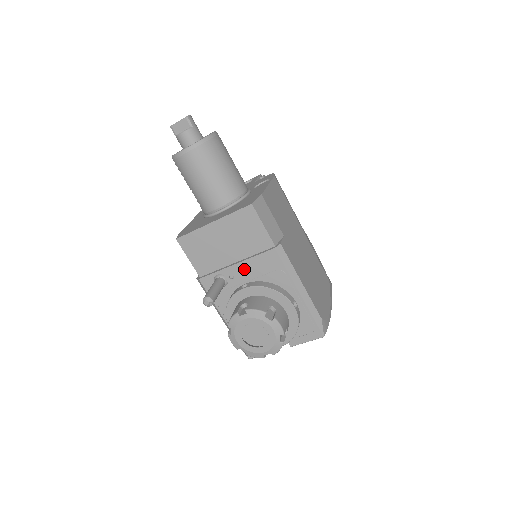
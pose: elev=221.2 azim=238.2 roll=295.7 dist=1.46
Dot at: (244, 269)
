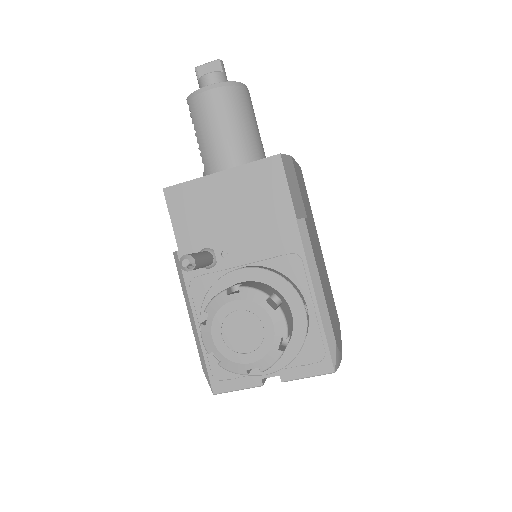
Dot at: (245, 245)
